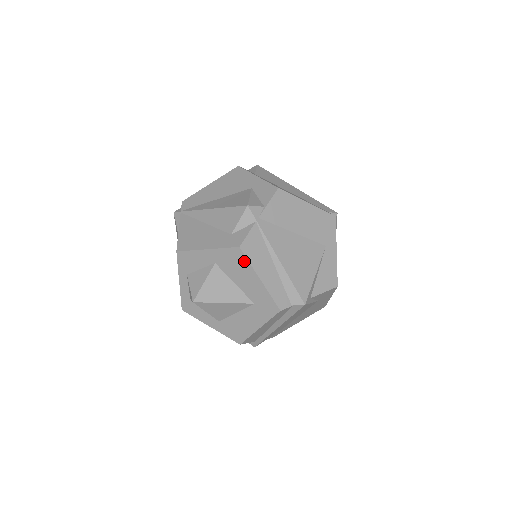
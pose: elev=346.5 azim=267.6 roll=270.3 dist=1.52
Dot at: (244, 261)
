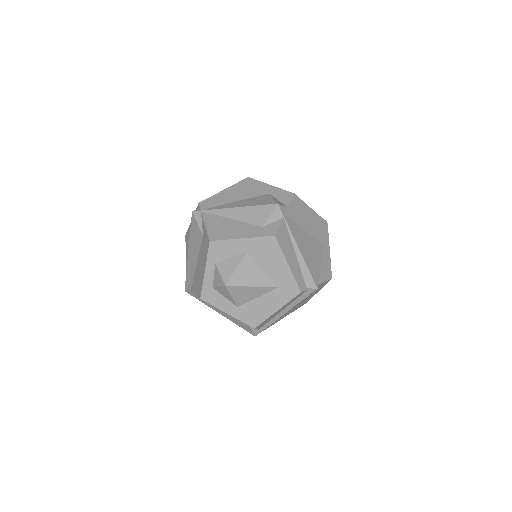
Dot at: (276, 248)
